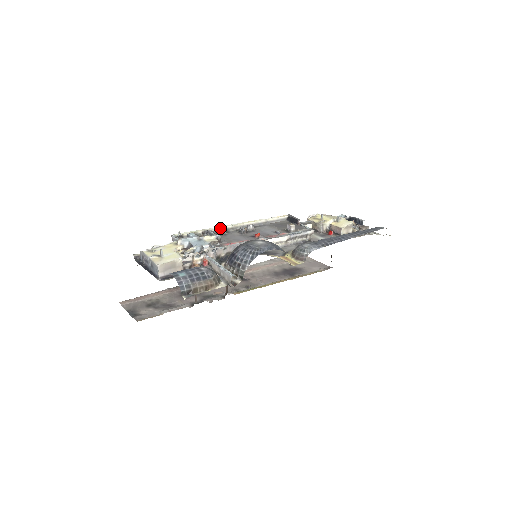
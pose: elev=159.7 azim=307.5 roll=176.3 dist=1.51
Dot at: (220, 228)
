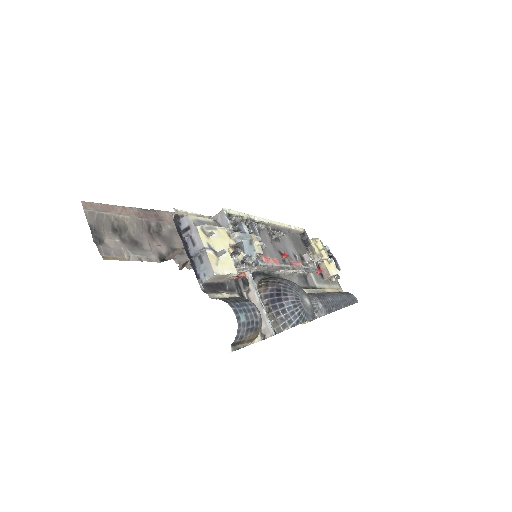
Dot at: (261, 223)
